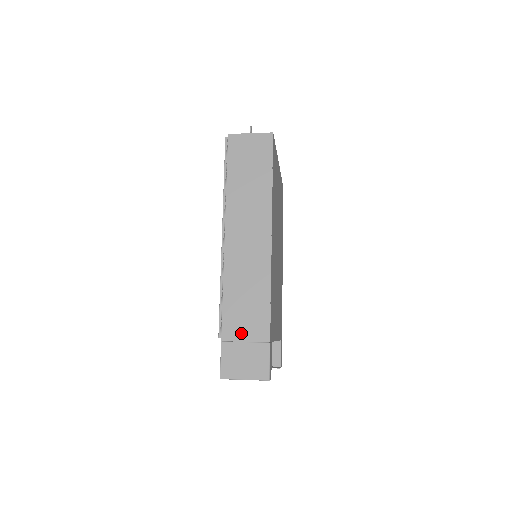
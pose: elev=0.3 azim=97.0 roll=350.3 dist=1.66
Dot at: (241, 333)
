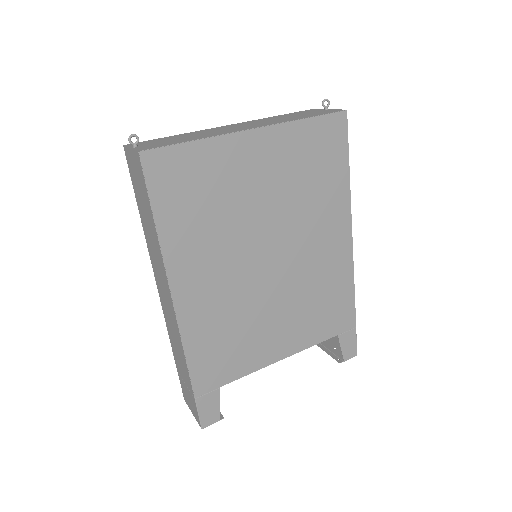
Dot at: (182, 374)
